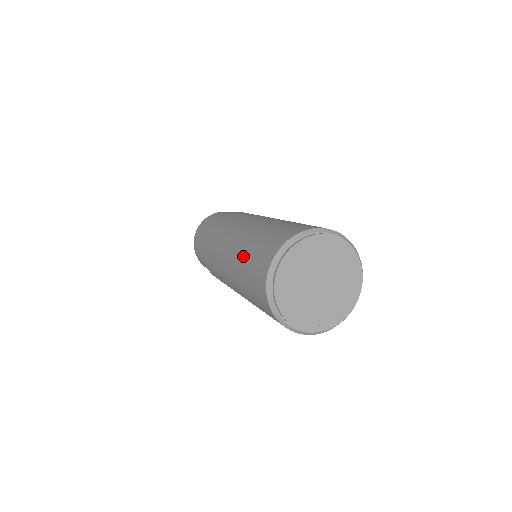
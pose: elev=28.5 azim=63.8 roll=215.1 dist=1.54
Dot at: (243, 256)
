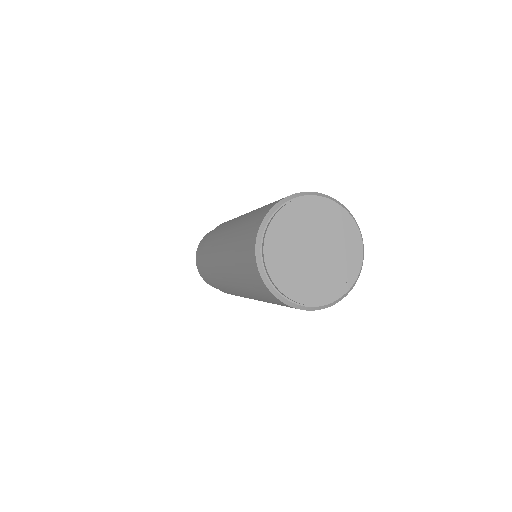
Dot at: (233, 255)
